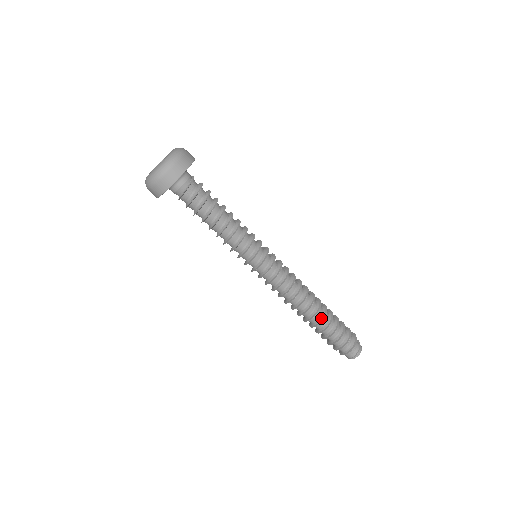
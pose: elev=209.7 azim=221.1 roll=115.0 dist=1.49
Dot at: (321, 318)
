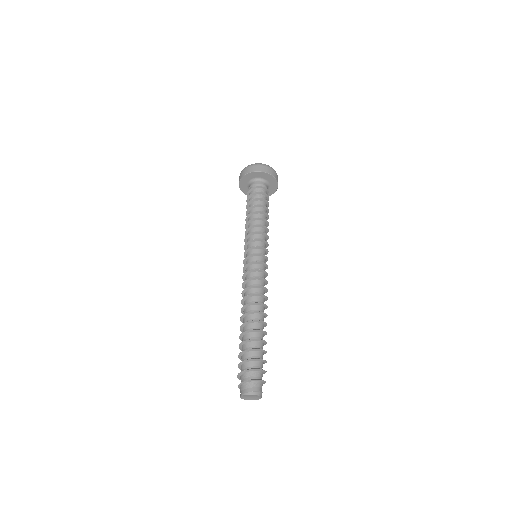
Dot at: (262, 330)
